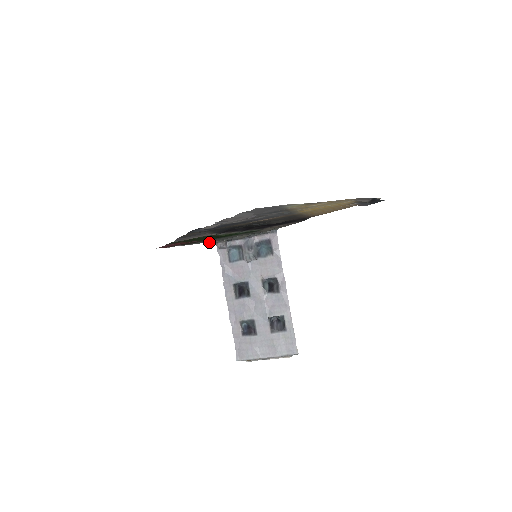
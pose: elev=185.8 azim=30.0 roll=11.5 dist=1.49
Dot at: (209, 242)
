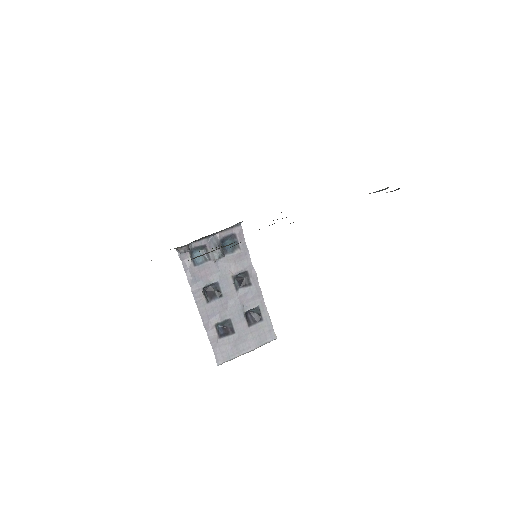
Dot at: occluded
